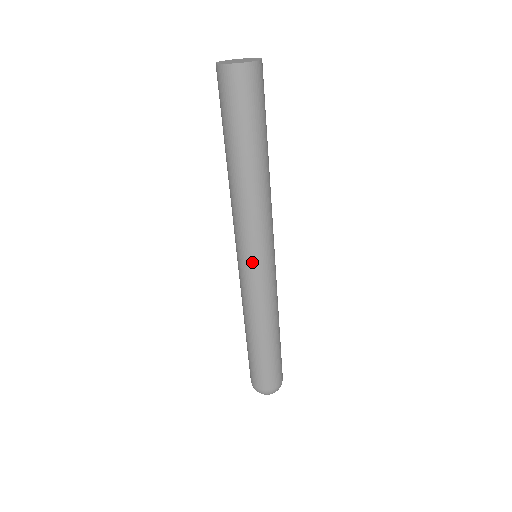
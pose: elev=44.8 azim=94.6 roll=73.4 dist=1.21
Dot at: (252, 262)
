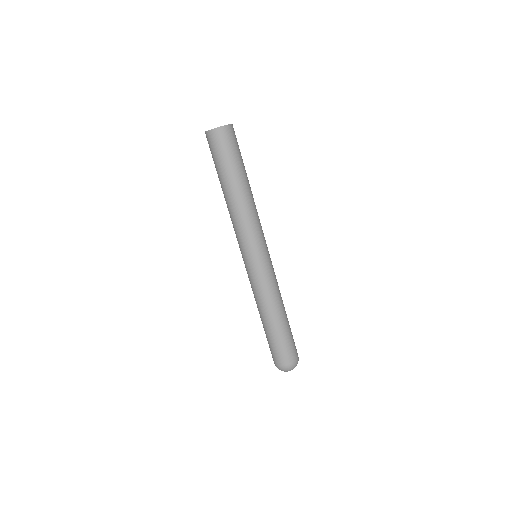
Dot at: (248, 258)
